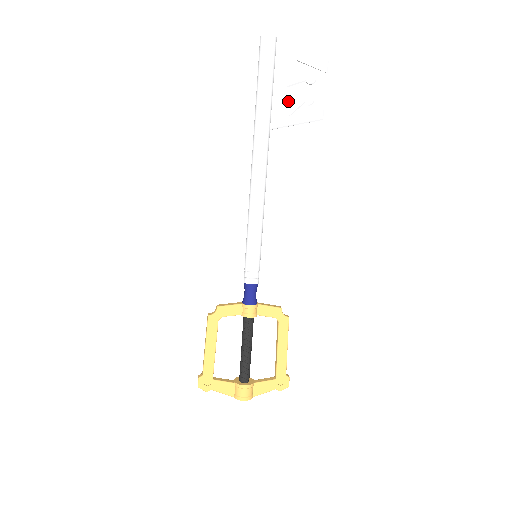
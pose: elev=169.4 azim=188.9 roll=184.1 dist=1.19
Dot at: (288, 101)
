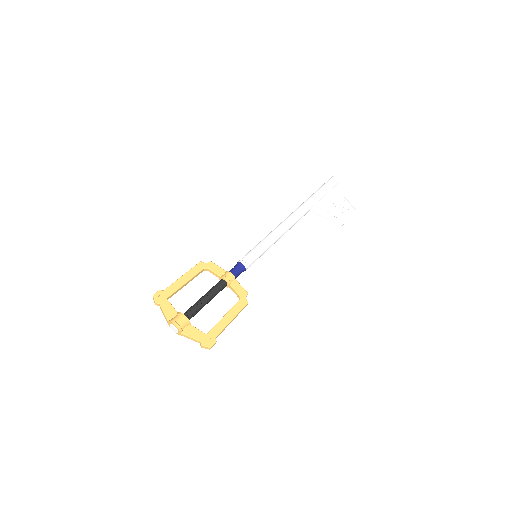
Dot at: (328, 206)
